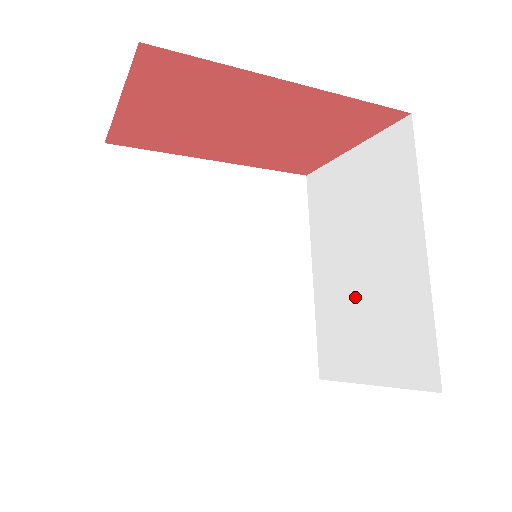
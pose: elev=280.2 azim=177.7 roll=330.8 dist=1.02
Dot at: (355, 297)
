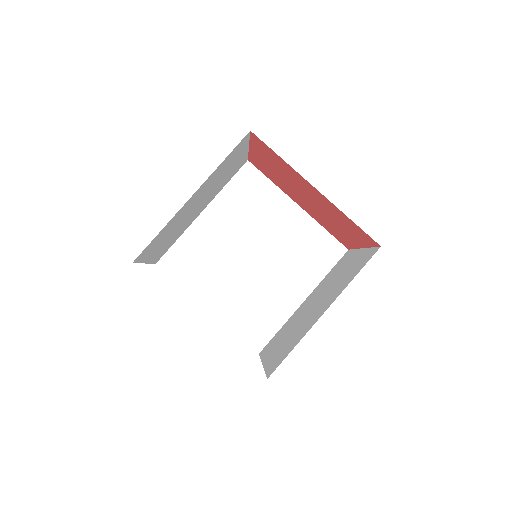
Dot at: (297, 322)
